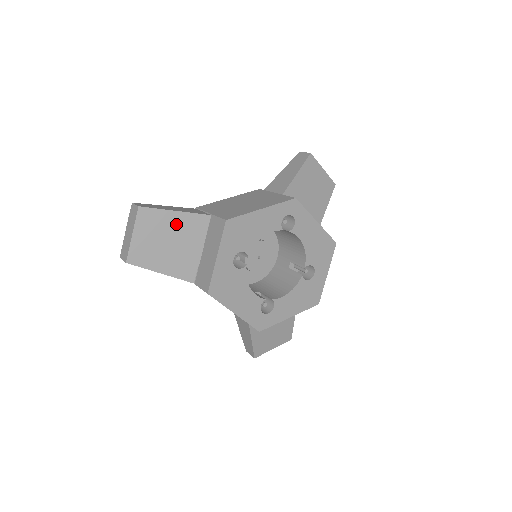
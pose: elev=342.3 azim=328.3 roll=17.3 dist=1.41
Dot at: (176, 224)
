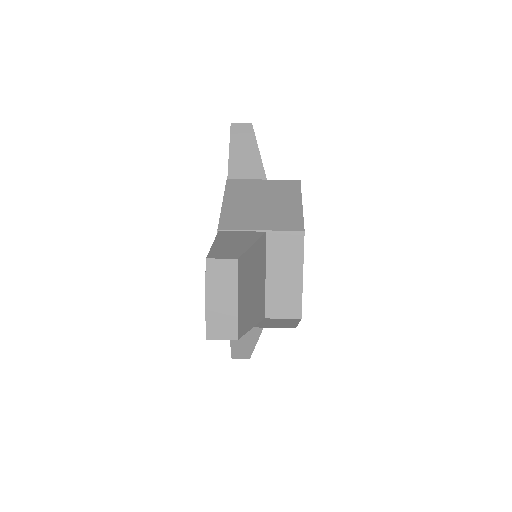
Dot at: (254, 260)
